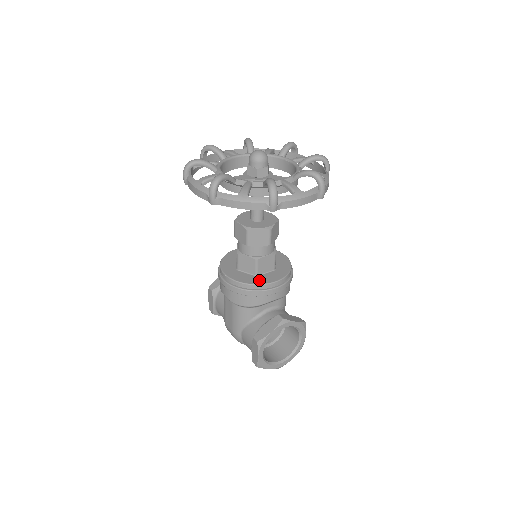
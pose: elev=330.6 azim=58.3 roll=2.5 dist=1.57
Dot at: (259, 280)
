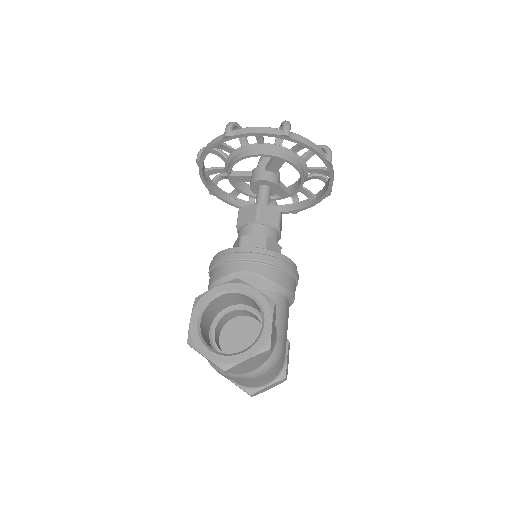
Dot at: occluded
